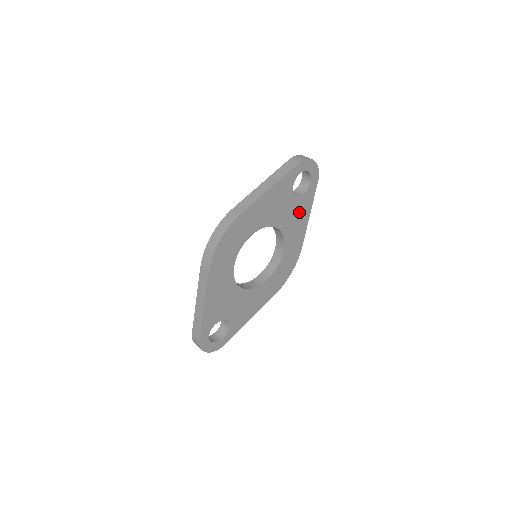
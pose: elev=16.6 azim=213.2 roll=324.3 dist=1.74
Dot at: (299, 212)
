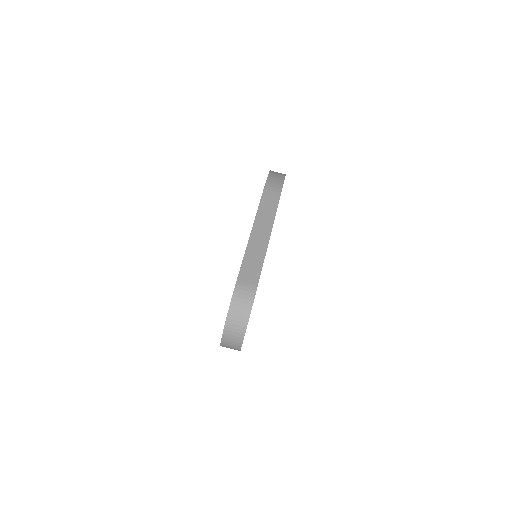
Dot at: occluded
